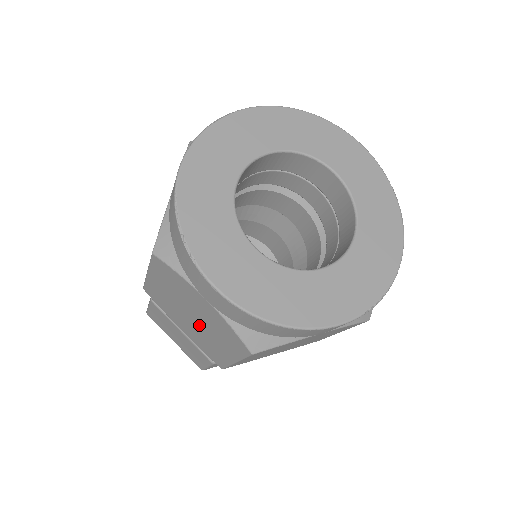
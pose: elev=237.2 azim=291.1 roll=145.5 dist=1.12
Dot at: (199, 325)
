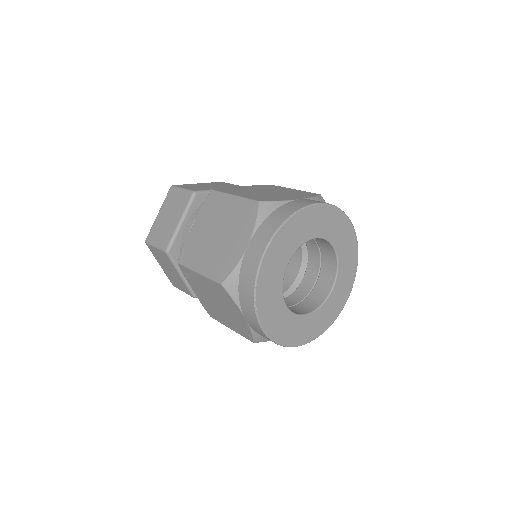
Dot at: (219, 308)
